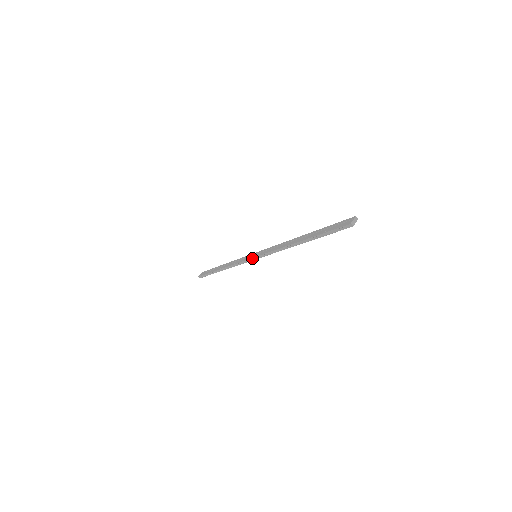
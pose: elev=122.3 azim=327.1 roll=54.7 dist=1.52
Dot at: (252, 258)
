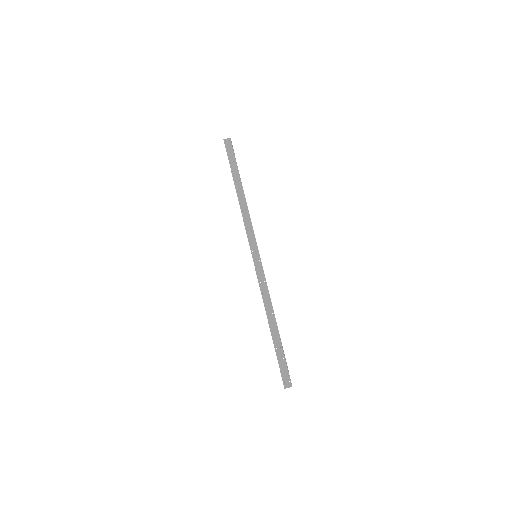
Dot at: (252, 256)
